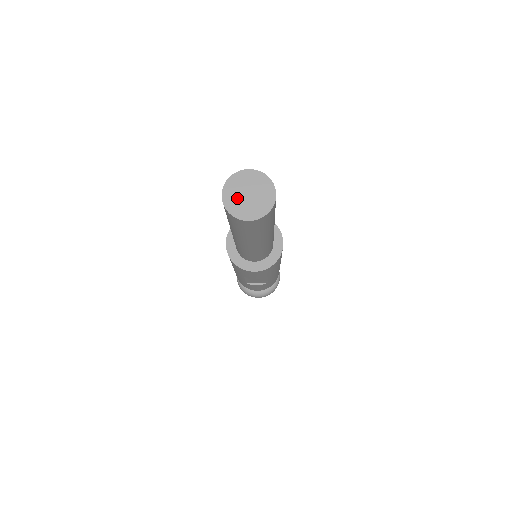
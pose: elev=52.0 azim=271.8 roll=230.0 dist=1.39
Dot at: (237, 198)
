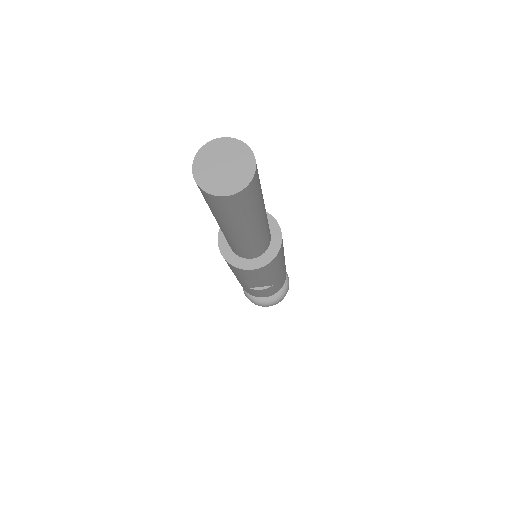
Dot at: (210, 172)
